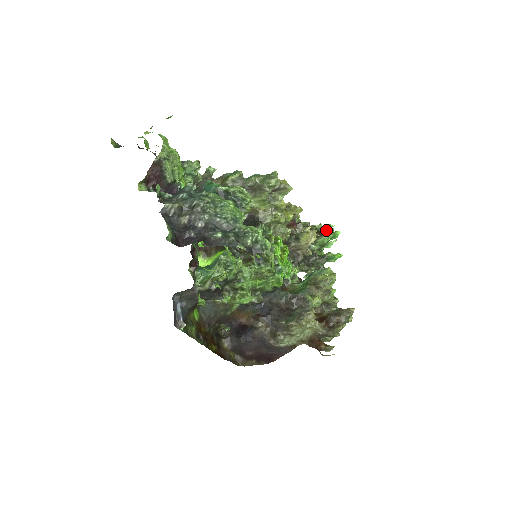
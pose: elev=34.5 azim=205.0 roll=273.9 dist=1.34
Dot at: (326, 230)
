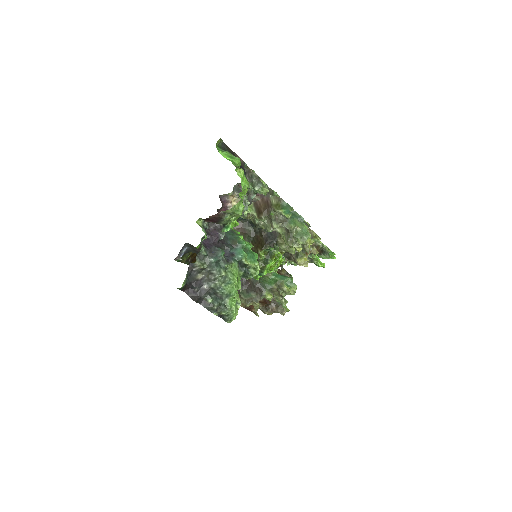
Dot at: (327, 254)
